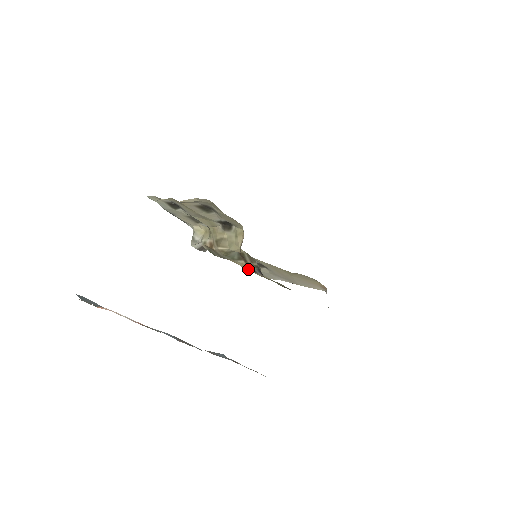
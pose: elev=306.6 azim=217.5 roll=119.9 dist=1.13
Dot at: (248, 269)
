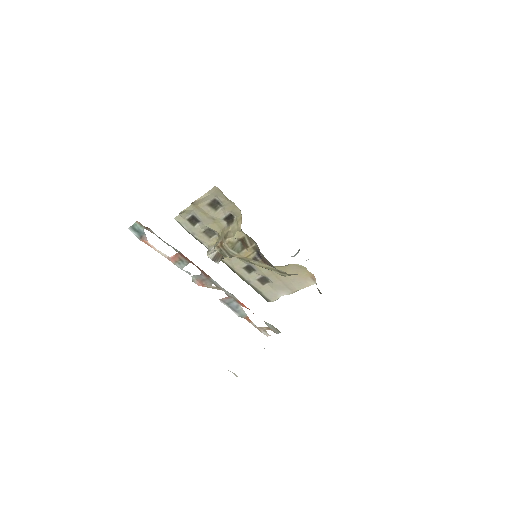
Dot at: (250, 258)
